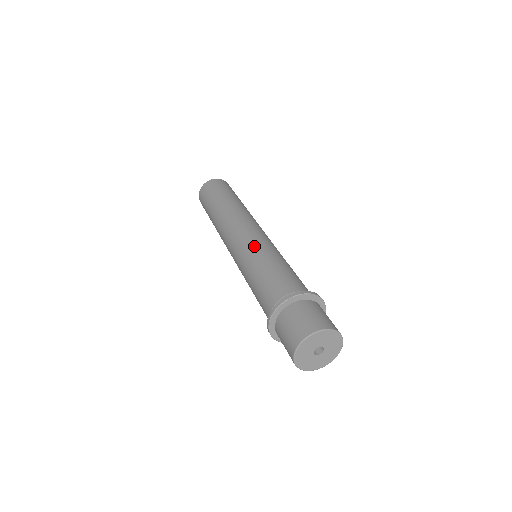
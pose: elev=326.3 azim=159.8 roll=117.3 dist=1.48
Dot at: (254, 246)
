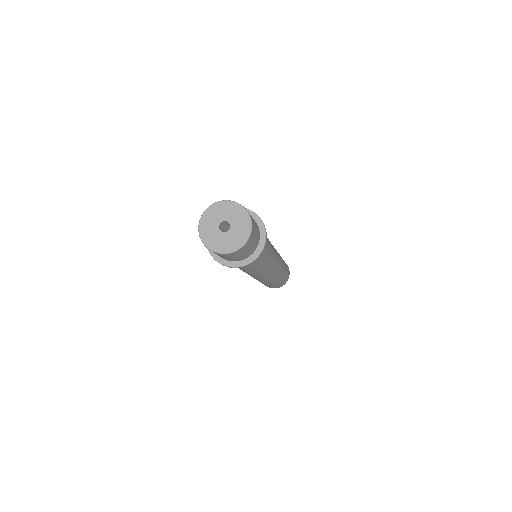
Dot at: occluded
